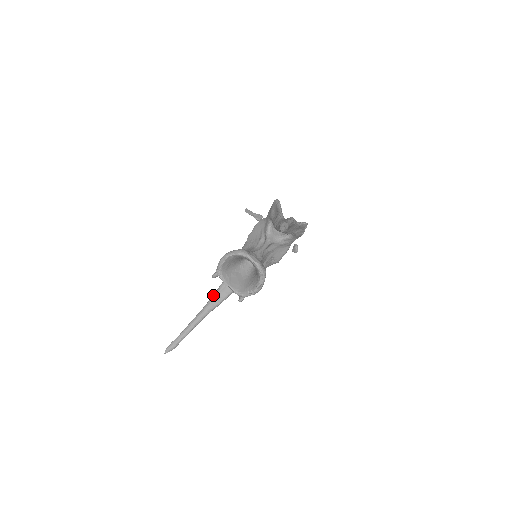
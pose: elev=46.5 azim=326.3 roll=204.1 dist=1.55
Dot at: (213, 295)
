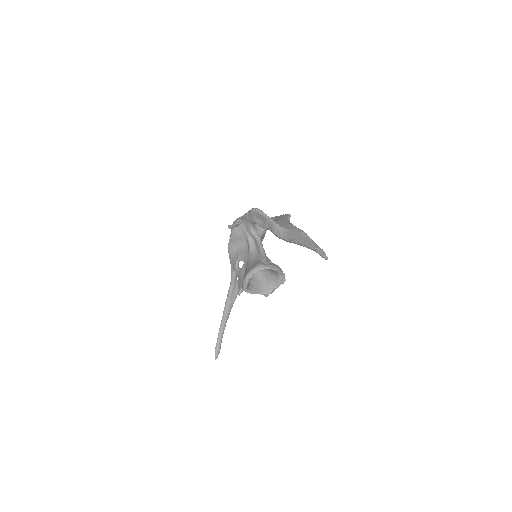
Dot at: (227, 298)
